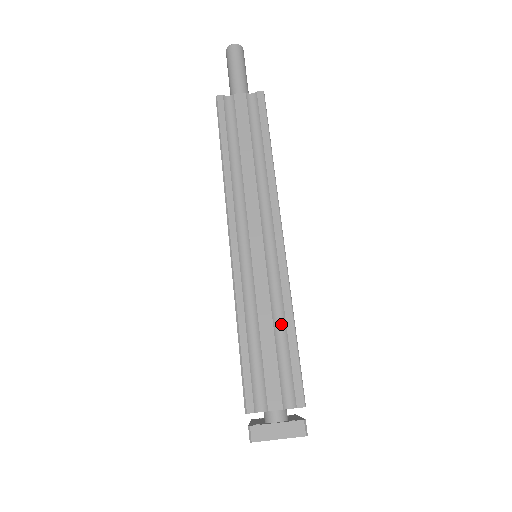
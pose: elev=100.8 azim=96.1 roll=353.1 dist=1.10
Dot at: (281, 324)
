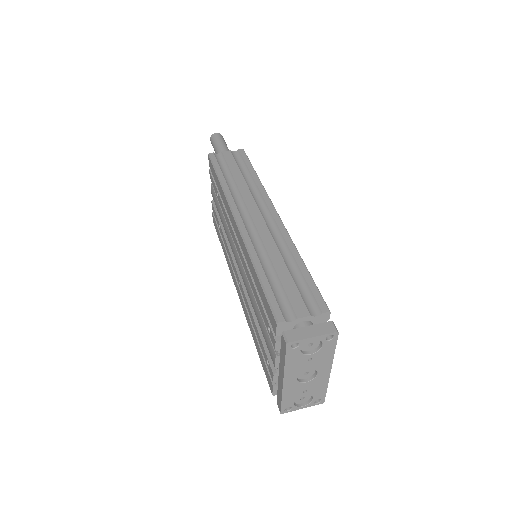
Dot at: (292, 264)
